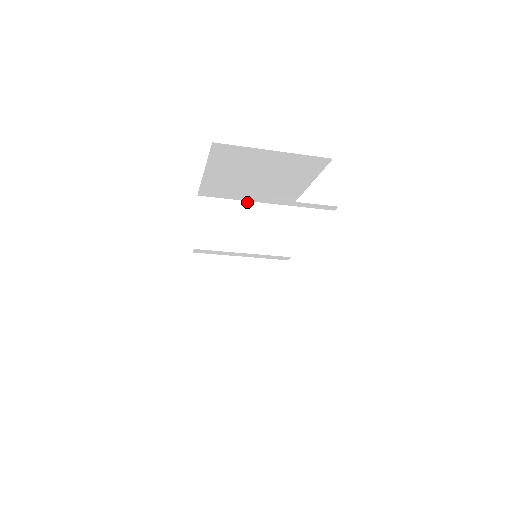
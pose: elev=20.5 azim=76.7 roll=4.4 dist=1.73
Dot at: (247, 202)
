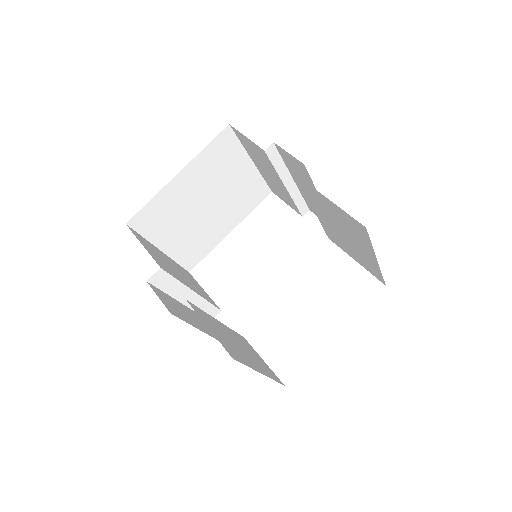
Dot at: (162, 252)
